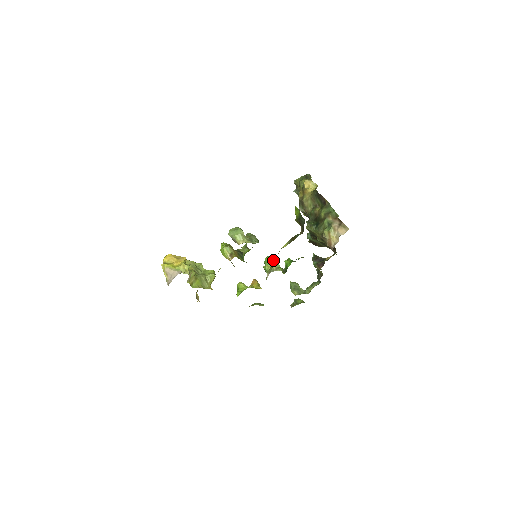
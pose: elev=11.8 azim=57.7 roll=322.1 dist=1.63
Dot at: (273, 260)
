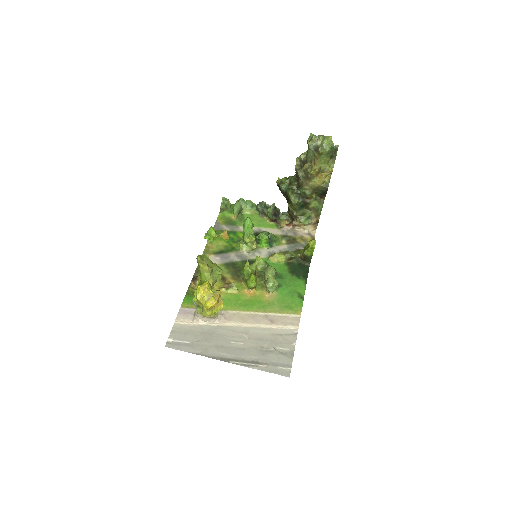
Dot at: occluded
